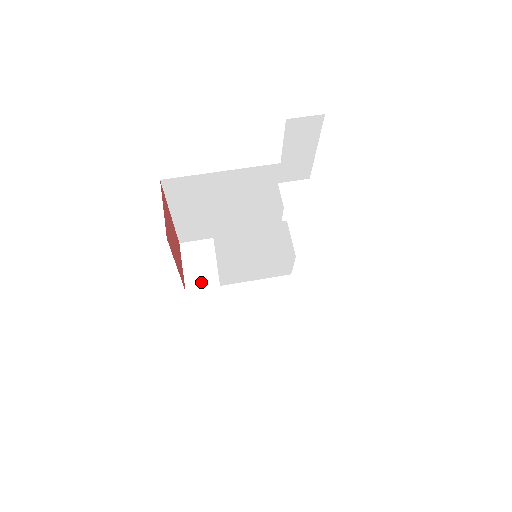
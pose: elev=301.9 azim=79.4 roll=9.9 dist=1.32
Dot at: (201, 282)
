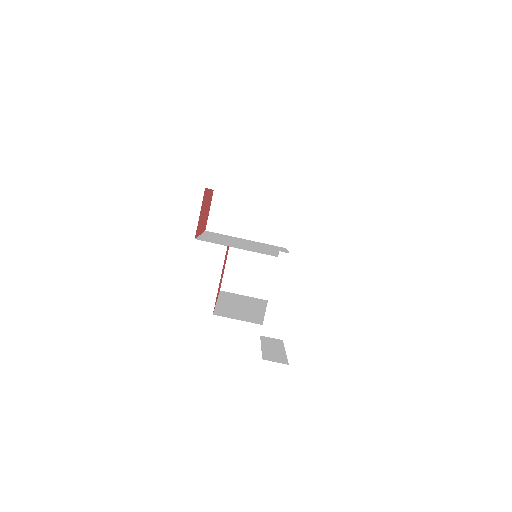
Dot at: (219, 228)
